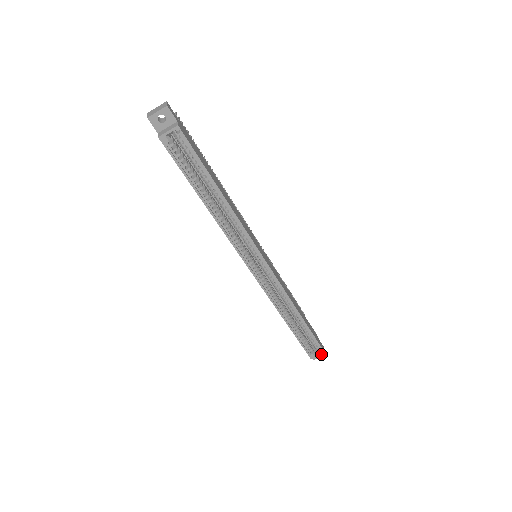
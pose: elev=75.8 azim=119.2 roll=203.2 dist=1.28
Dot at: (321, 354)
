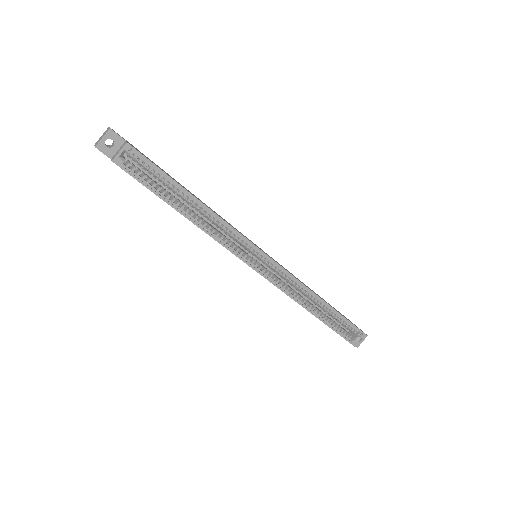
Dot at: (362, 338)
